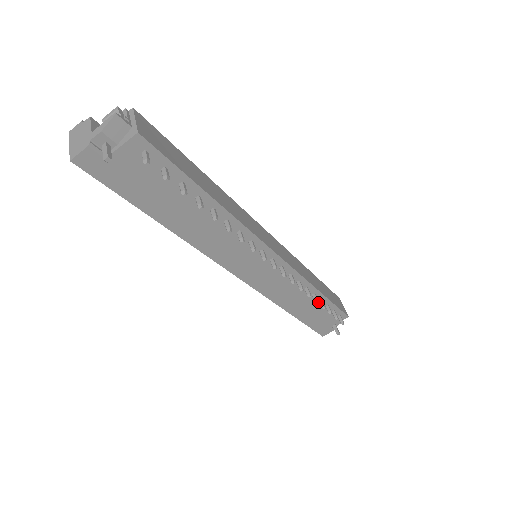
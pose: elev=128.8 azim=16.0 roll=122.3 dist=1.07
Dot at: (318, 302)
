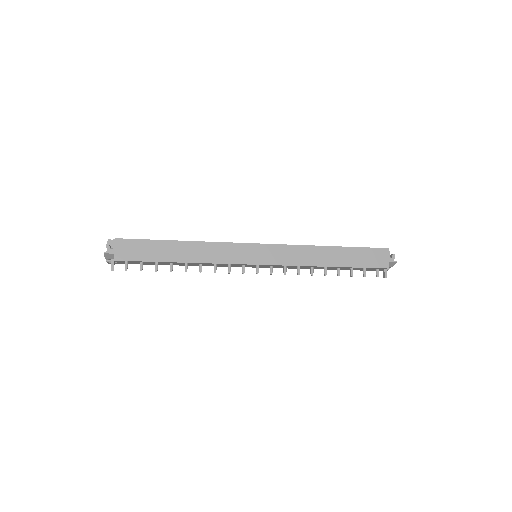
Dot at: occluded
